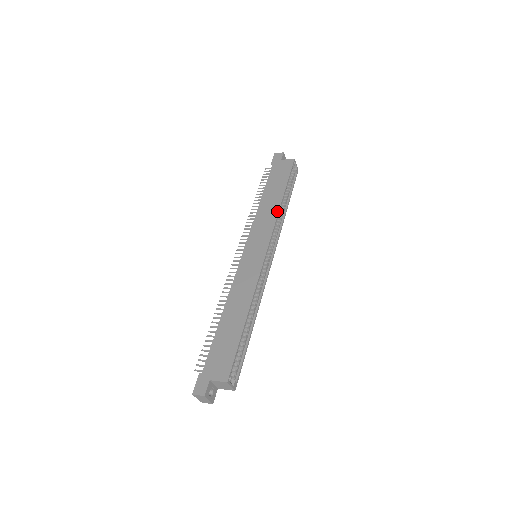
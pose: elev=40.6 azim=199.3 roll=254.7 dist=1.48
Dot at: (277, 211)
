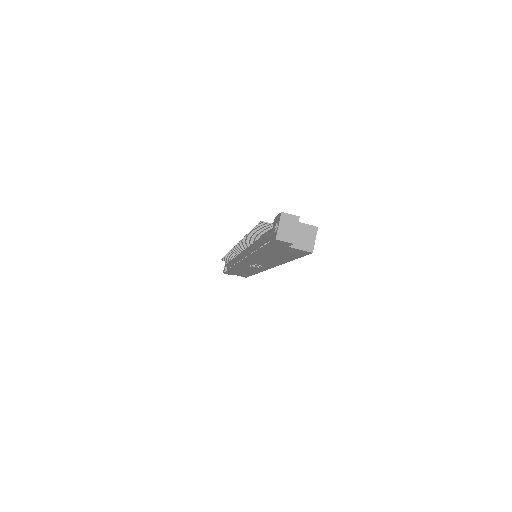
Dot at: occluded
